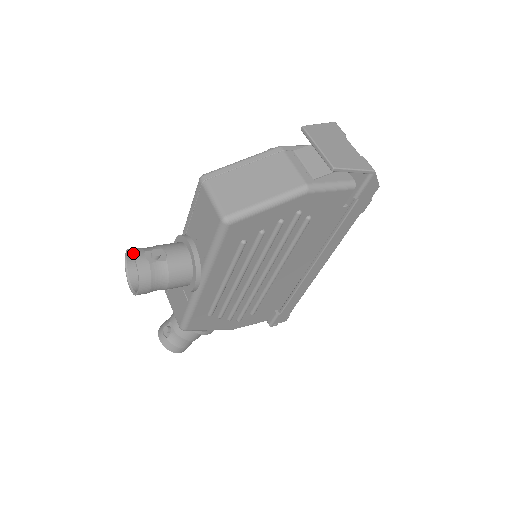
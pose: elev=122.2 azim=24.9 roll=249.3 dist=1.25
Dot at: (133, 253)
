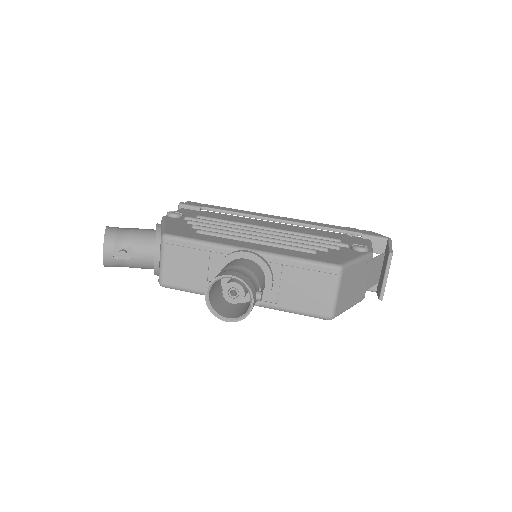
Dot at: (254, 297)
